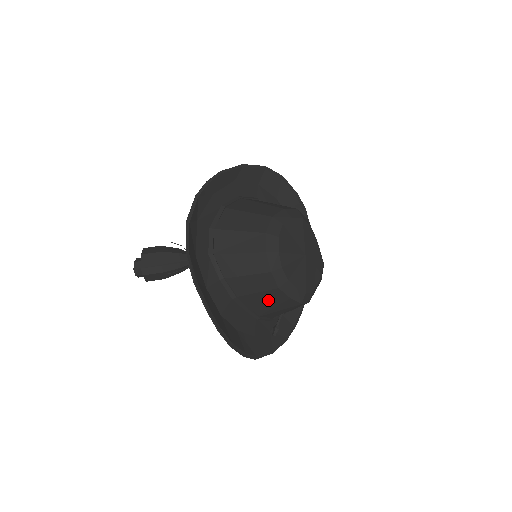
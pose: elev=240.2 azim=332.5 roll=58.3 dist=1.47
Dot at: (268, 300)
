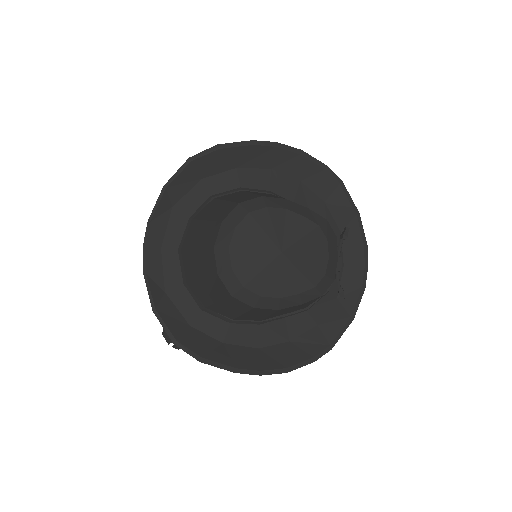
Dot at: (288, 310)
